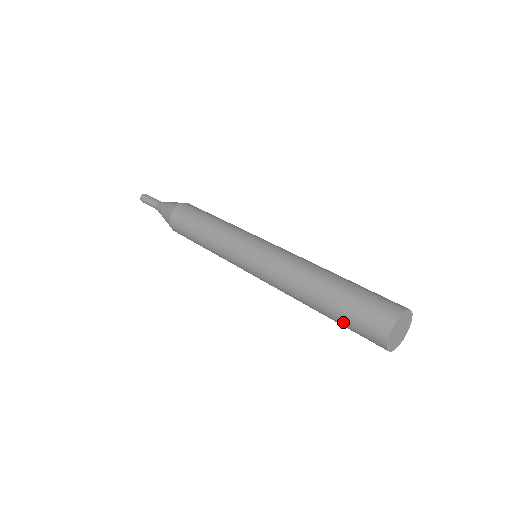
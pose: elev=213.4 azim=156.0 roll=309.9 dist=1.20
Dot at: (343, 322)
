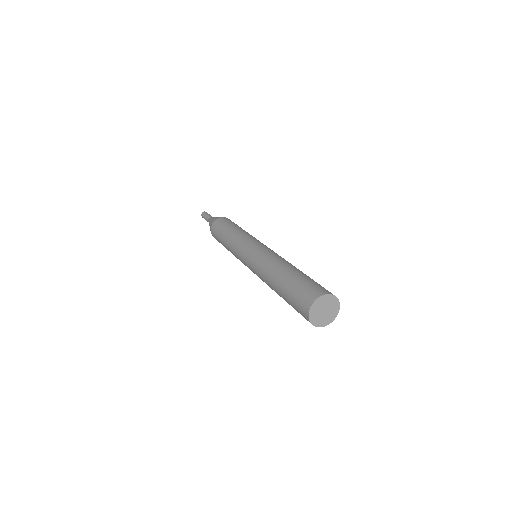
Dot at: (294, 284)
